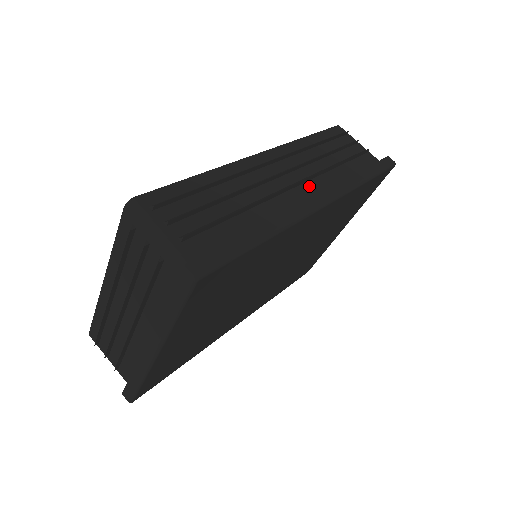
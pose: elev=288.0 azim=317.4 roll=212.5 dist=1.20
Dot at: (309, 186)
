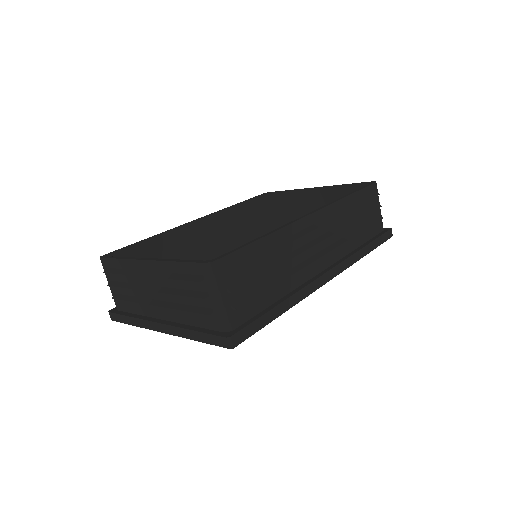
Dot at: (328, 255)
